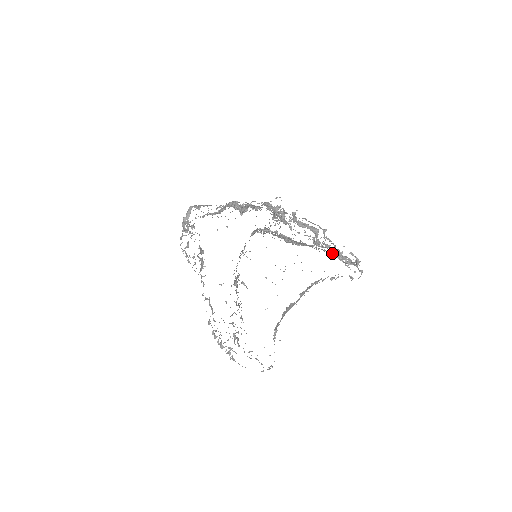
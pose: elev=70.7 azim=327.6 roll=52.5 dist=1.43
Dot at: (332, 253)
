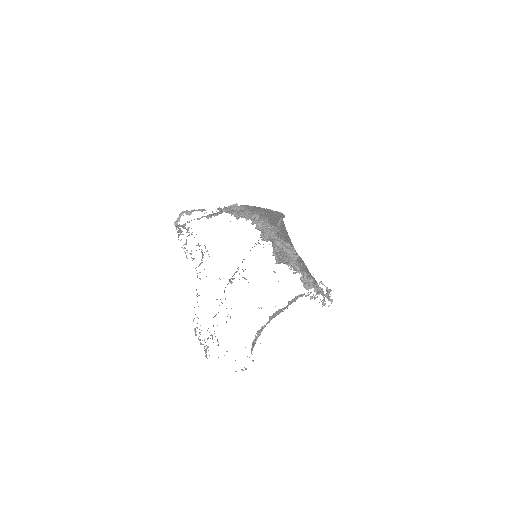
Dot at: (308, 276)
